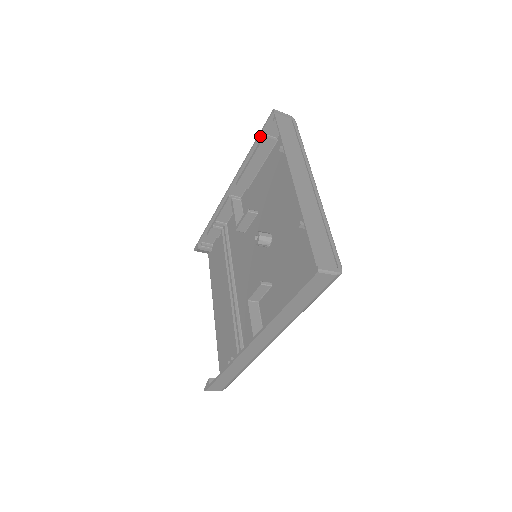
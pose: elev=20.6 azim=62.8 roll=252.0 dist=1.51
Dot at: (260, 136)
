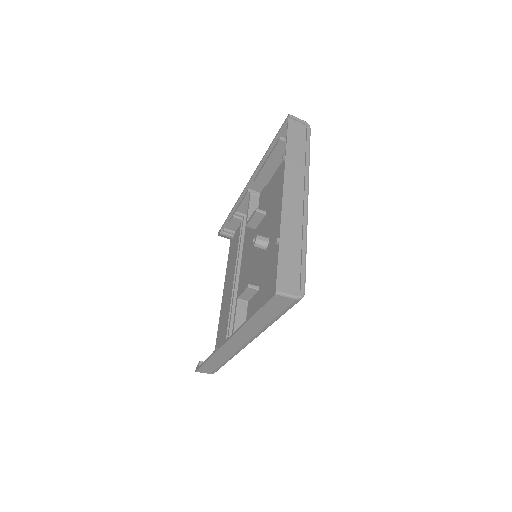
Dot at: (276, 138)
